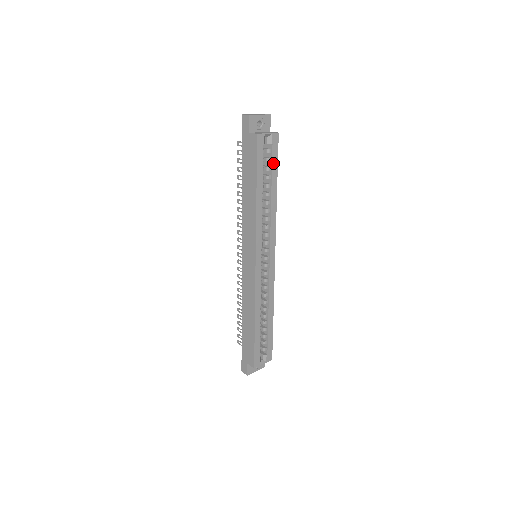
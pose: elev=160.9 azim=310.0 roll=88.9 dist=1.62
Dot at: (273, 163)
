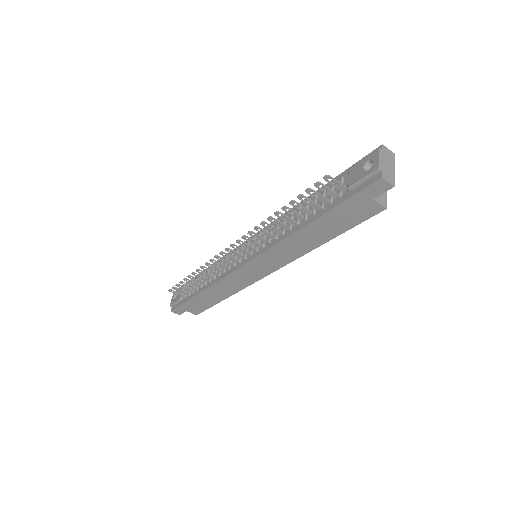
Dot at: occluded
